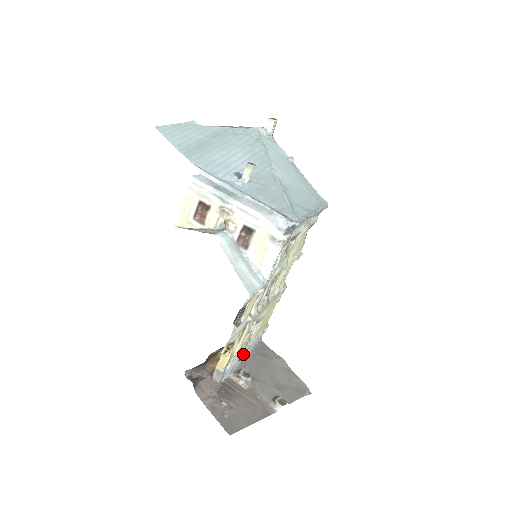
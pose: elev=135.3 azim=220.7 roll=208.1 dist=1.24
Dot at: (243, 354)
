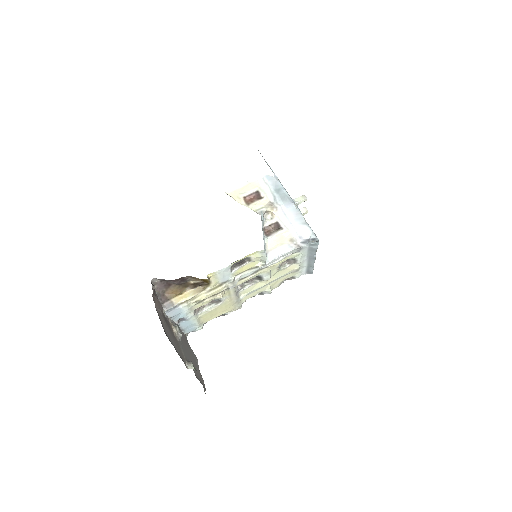
Dot at: (186, 317)
